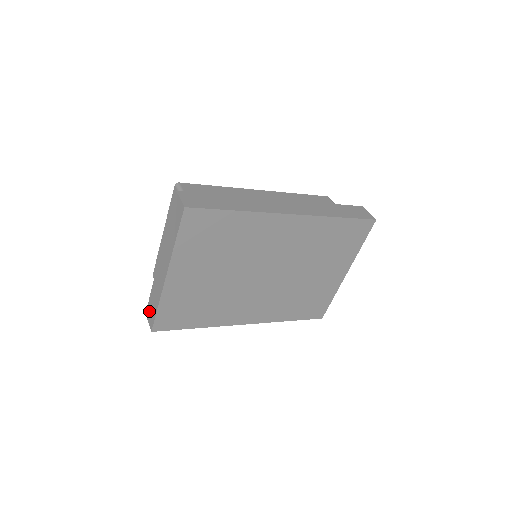
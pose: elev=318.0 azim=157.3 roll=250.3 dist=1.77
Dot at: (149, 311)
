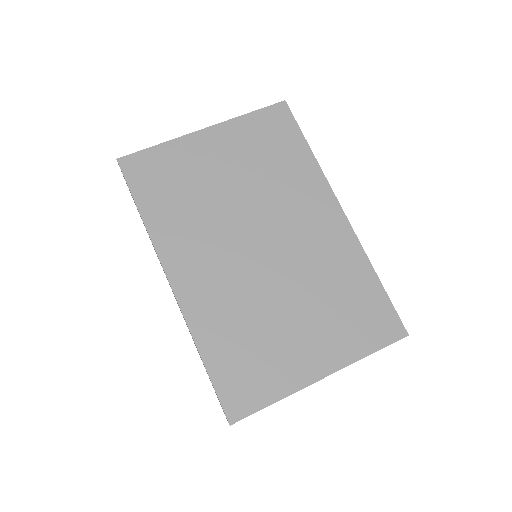
Dot at: occluded
